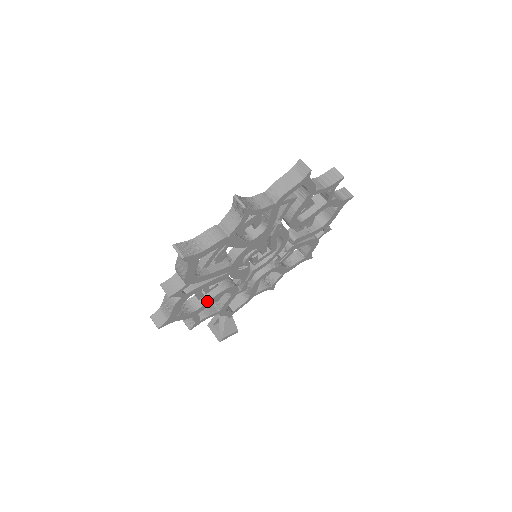
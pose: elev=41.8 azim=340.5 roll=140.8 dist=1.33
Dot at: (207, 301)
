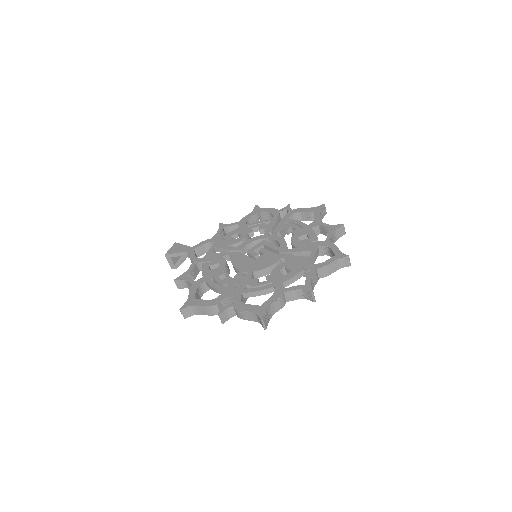
Dot at: occluded
